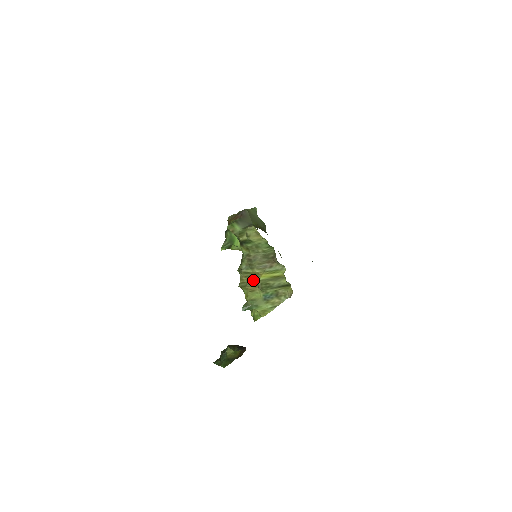
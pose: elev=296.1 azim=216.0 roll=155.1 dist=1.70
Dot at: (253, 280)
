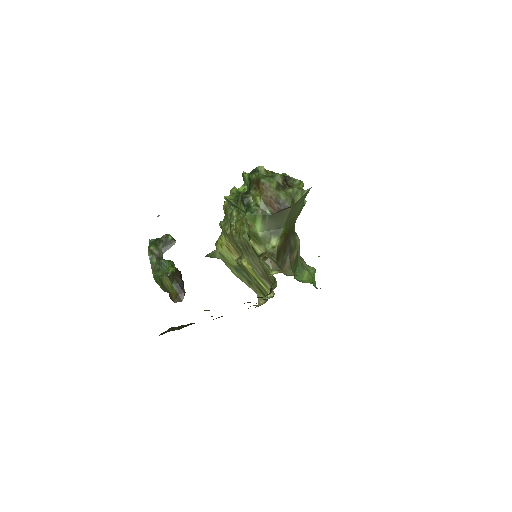
Dot at: (238, 248)
